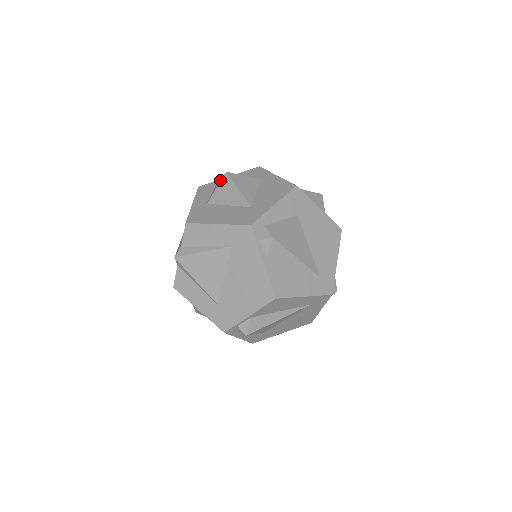
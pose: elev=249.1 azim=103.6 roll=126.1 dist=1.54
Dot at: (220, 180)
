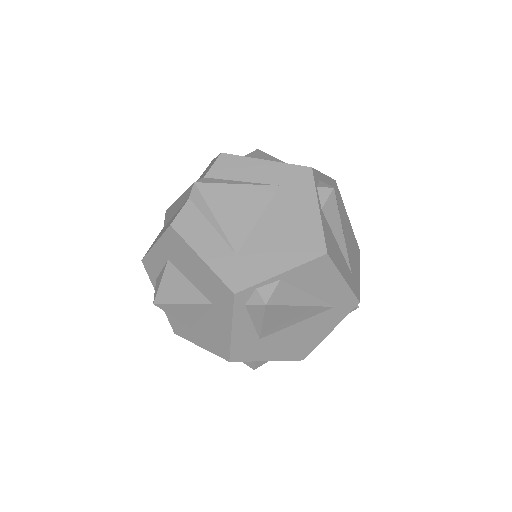
Dot at: occluded
